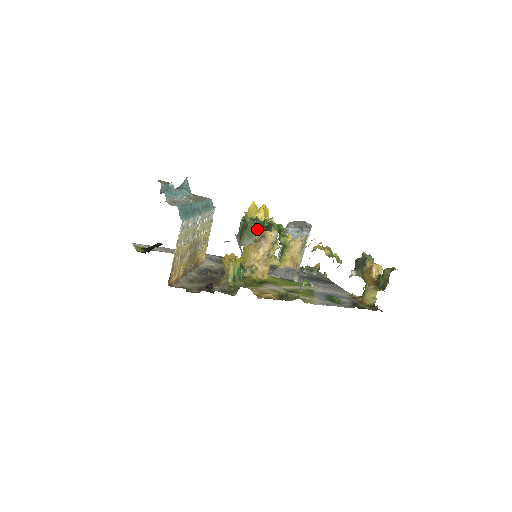
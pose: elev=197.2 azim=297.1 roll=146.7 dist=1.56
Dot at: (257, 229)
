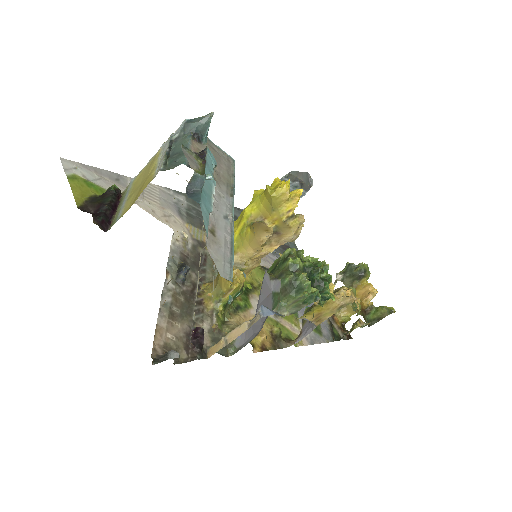
Dot at: (312, 299)
